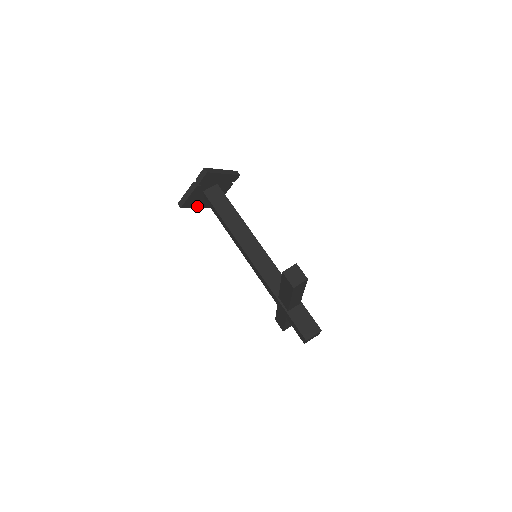
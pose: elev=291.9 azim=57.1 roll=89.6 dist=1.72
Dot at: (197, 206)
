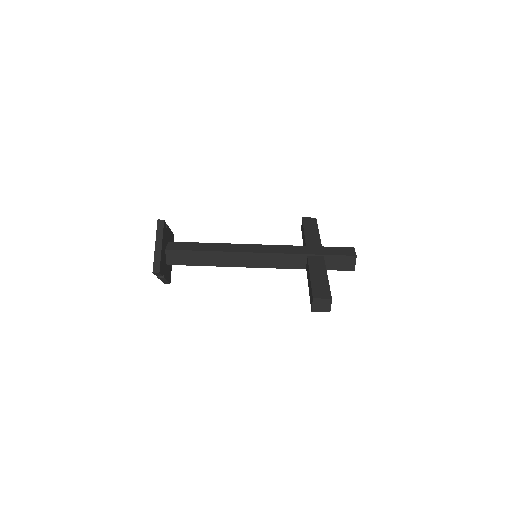
Dot at: occluded
